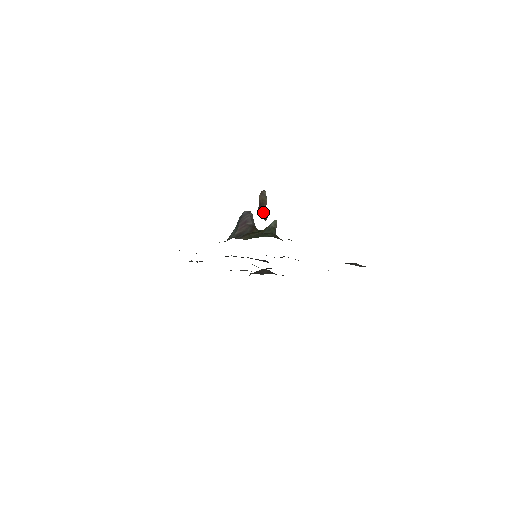
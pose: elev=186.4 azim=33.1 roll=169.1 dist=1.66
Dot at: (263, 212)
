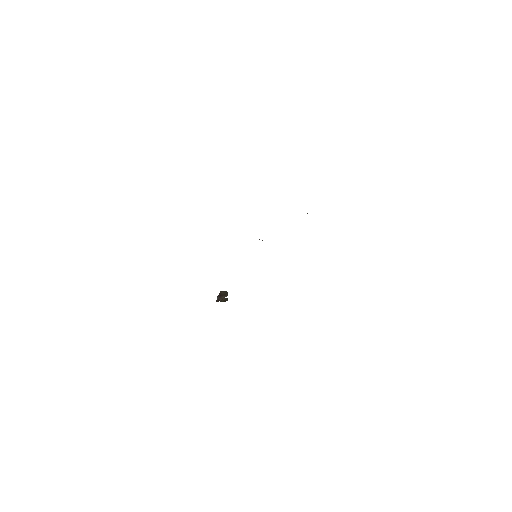
Dot at: (222, 298)
